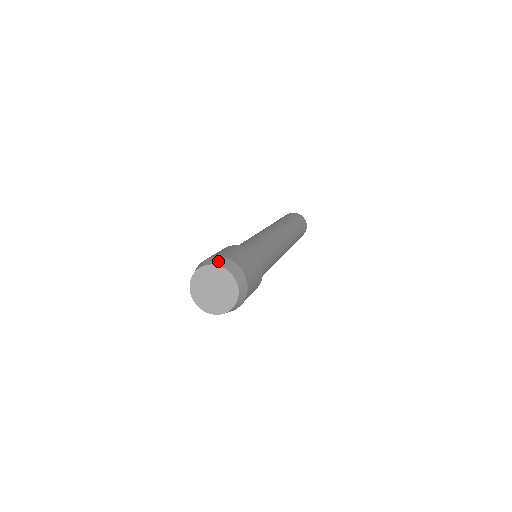
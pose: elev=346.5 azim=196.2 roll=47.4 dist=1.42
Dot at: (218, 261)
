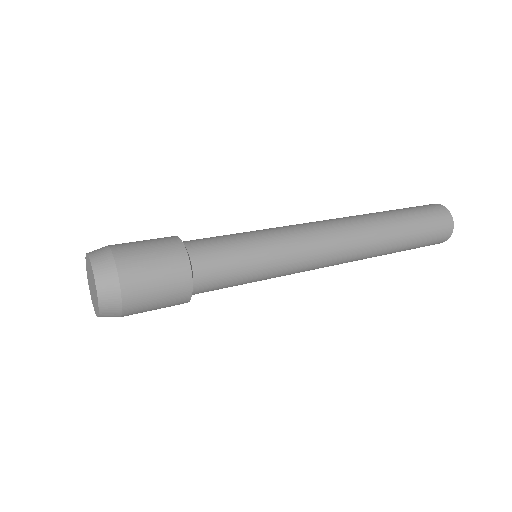
Dot at: (101, 262)
